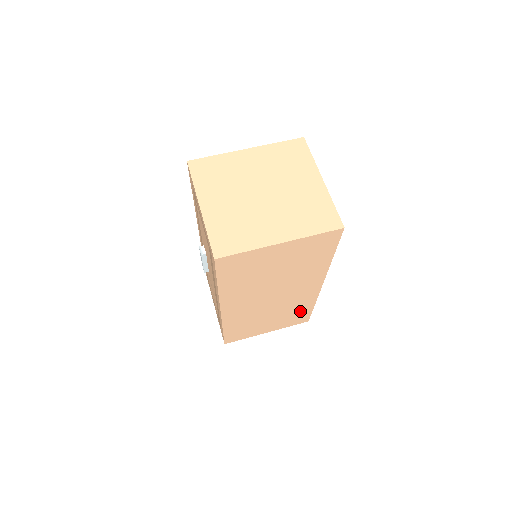
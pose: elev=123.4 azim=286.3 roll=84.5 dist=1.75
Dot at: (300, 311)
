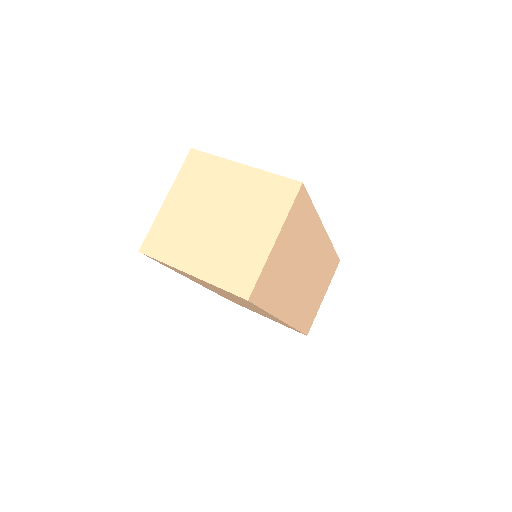
Dot at: occluded
